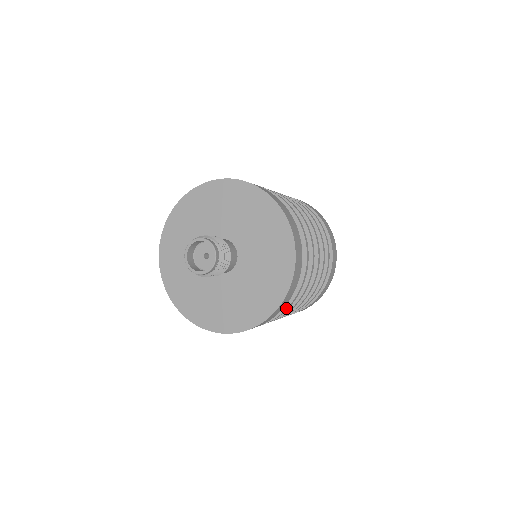
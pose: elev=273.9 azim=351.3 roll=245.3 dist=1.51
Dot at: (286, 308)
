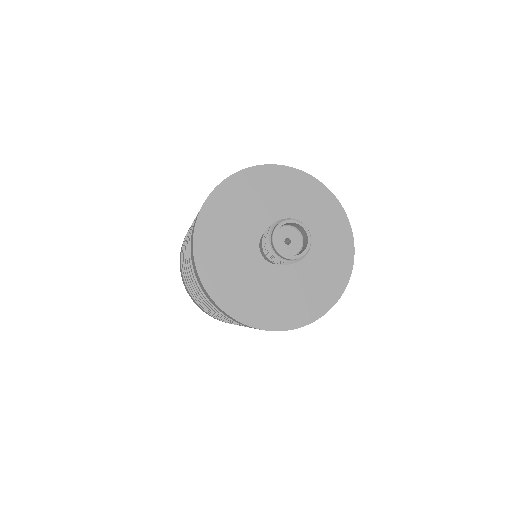
Dot at: occluded
